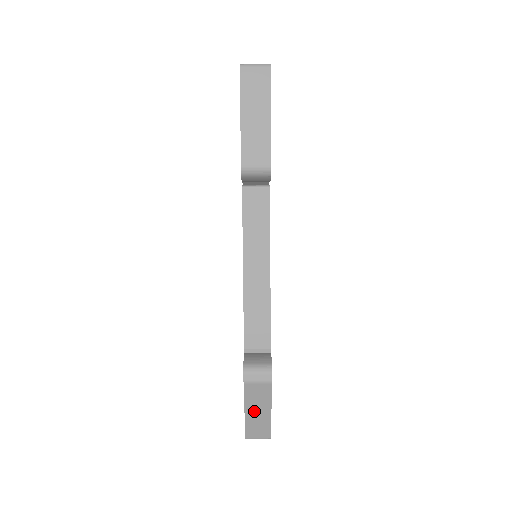
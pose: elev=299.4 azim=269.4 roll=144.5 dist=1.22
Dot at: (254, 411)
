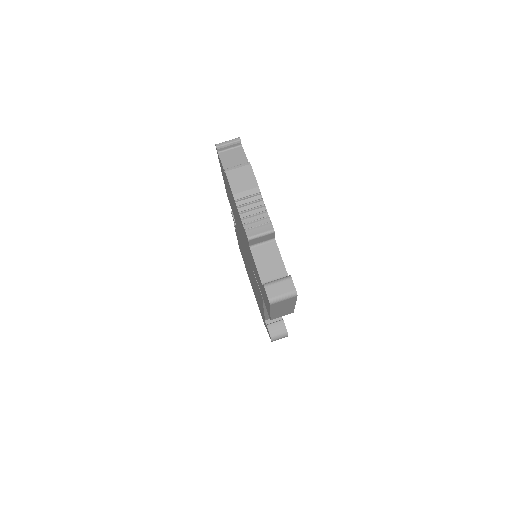
Dot at: occluded
